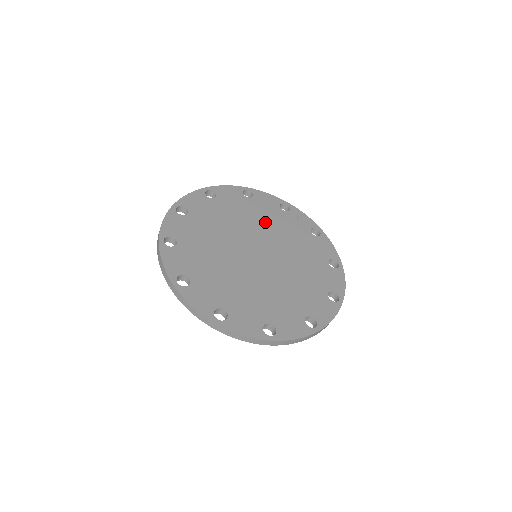
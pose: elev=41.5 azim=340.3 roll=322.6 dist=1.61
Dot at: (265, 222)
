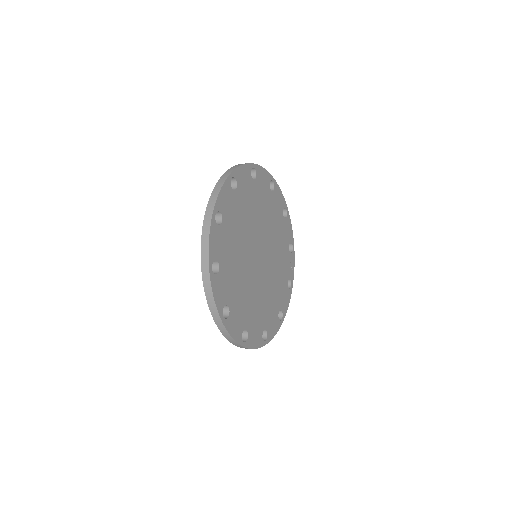
Dot at: (277, 242)
